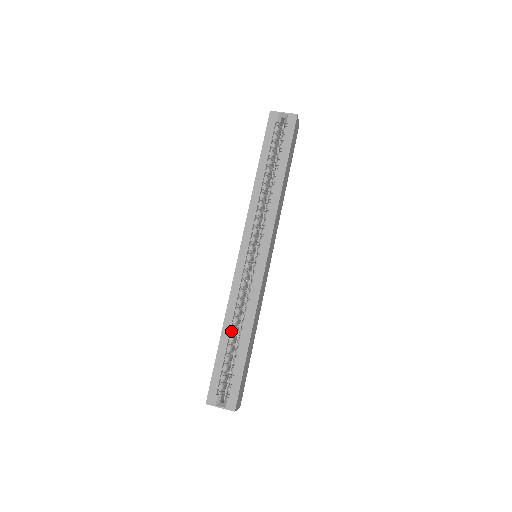
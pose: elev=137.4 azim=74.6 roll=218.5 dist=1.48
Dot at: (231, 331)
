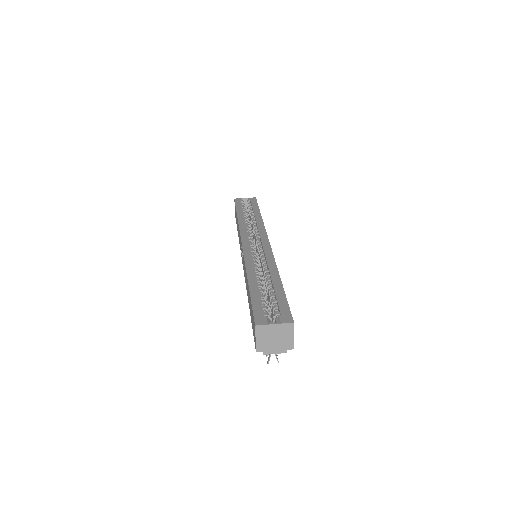
Dot at: (257, 280)
